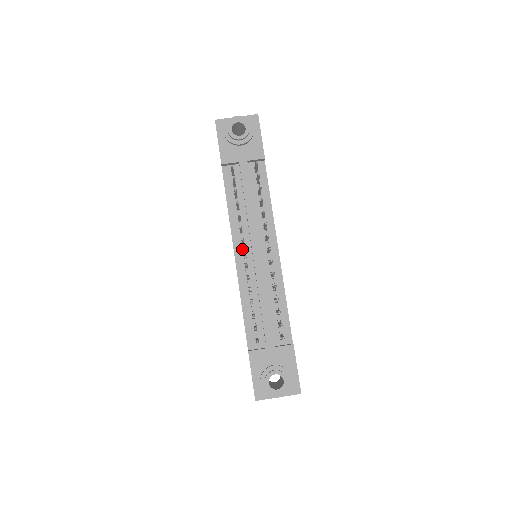
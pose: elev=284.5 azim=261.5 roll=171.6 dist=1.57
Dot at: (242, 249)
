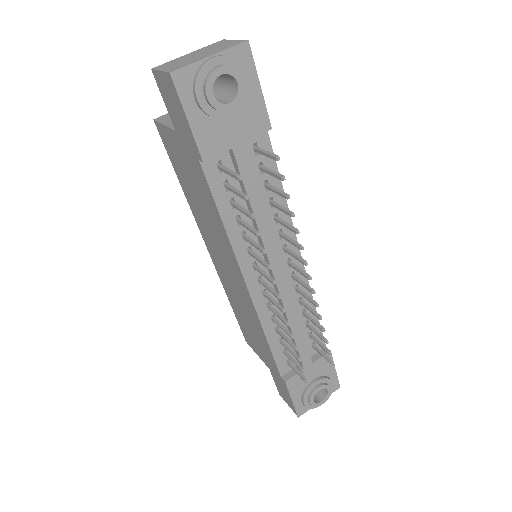
Dot at: (255, 274)
